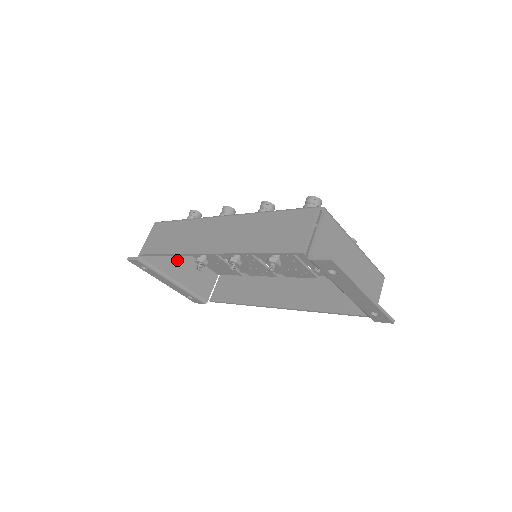
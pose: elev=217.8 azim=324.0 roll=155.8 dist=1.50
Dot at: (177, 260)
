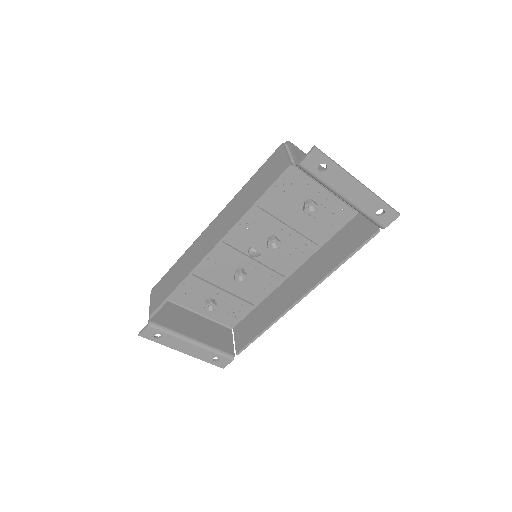
Dot at: (187, 321)
